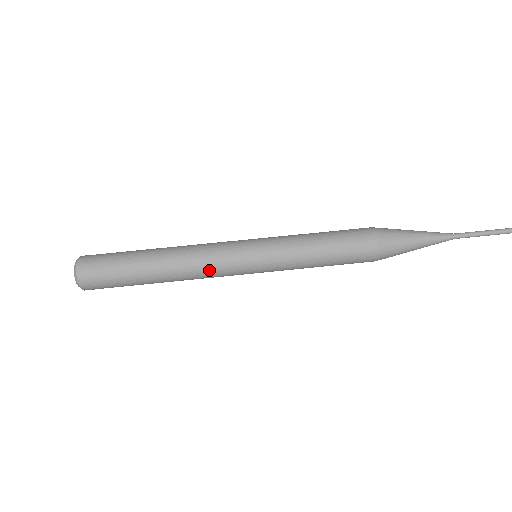
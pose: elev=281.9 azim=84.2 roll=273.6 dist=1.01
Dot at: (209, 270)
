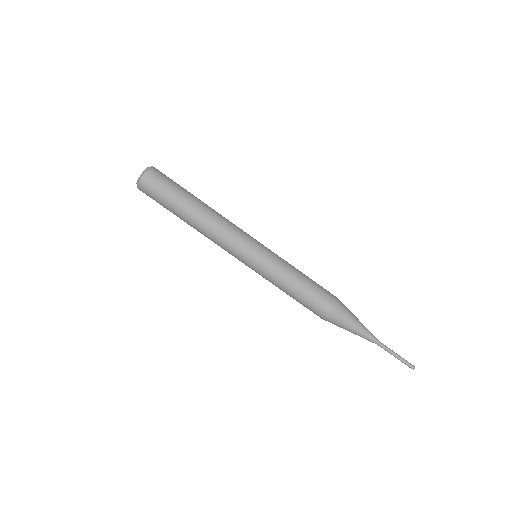
Dot at: (220, 244)
